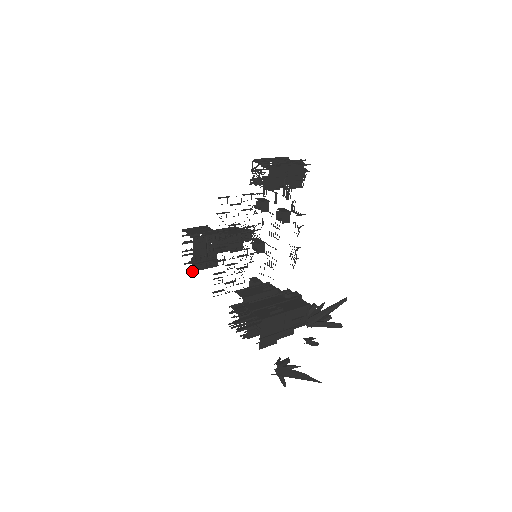
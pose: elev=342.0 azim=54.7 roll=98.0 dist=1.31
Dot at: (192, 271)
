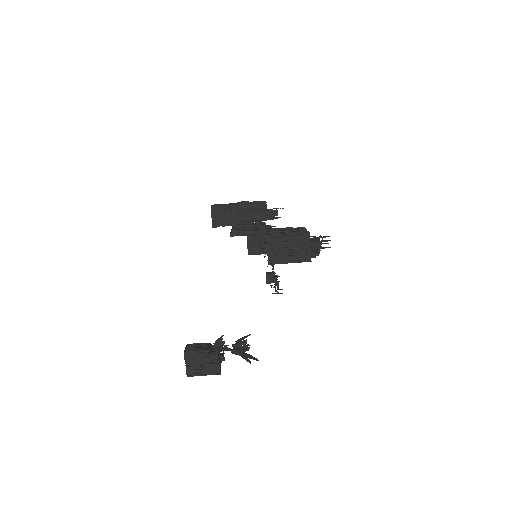
Dot at: occluded
